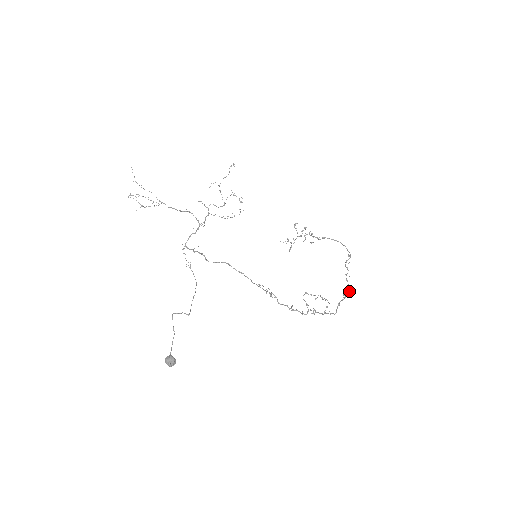
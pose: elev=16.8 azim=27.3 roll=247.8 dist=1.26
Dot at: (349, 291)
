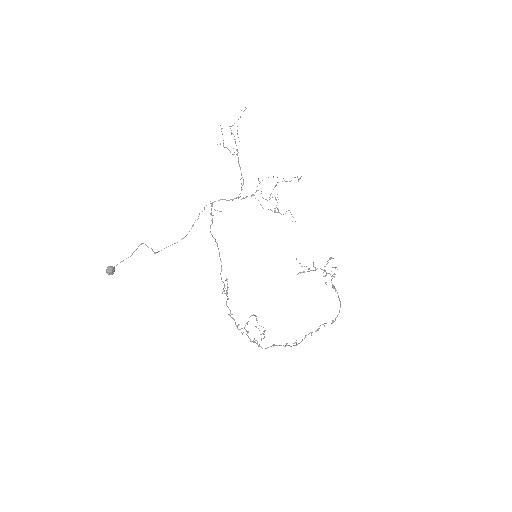
Dot at: (296, 345)
